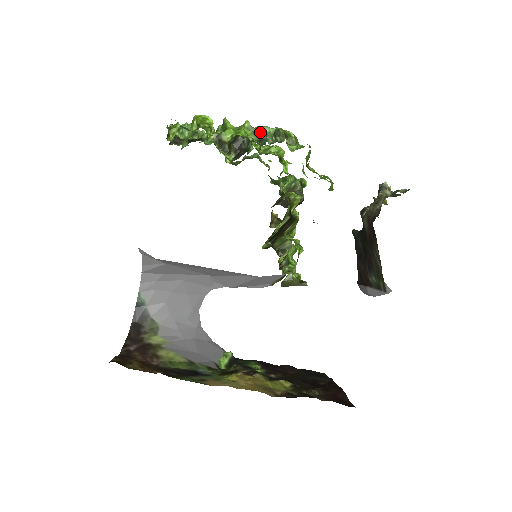
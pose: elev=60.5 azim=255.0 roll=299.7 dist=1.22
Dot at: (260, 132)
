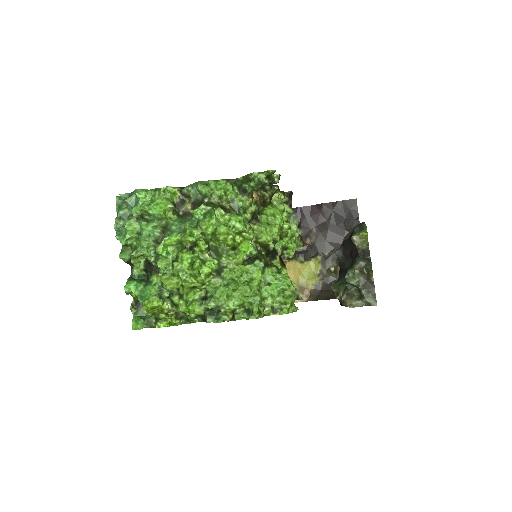
Dot at: occluded
